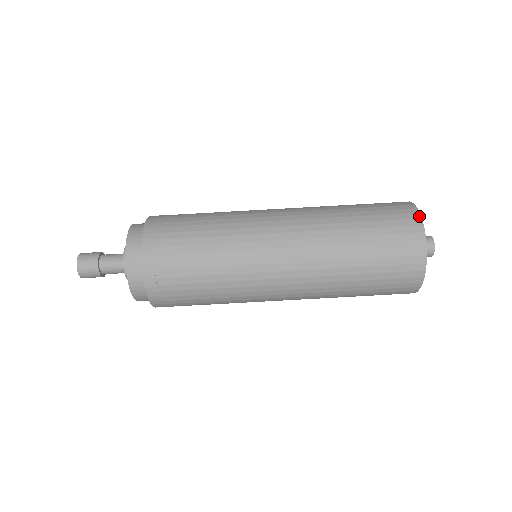
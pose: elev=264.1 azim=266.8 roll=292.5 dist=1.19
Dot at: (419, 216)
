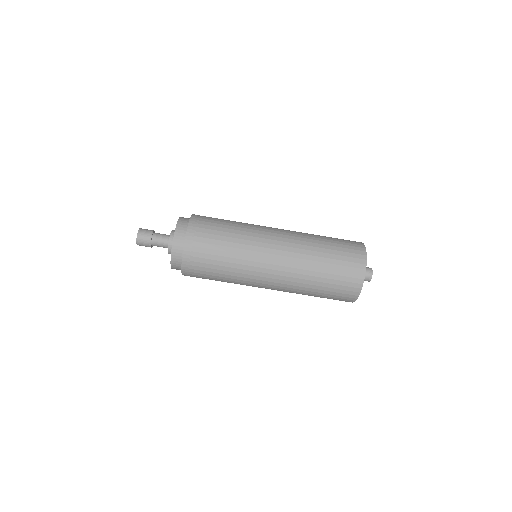
Dot at: (365, 254)
